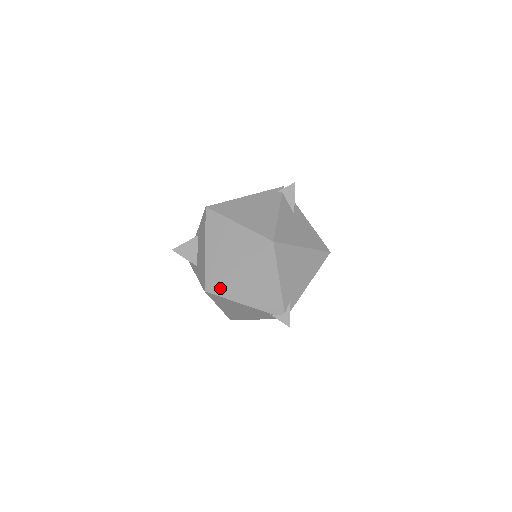
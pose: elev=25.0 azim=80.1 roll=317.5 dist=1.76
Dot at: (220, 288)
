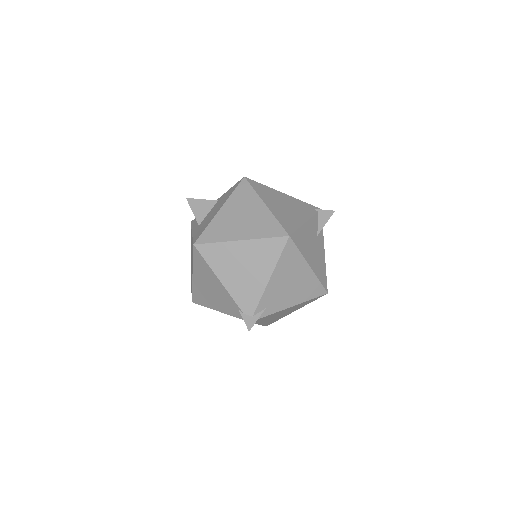
Dot at: (210, 250)
